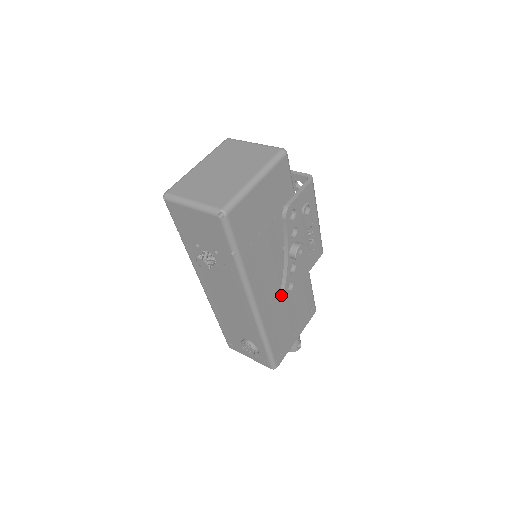
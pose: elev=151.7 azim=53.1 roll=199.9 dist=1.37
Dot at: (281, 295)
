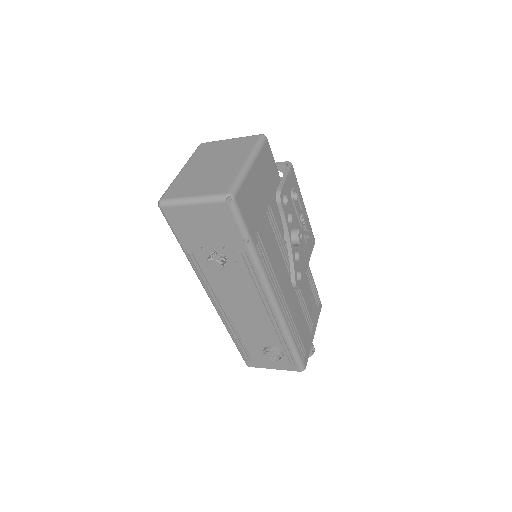
Dot at: (293, 287)
